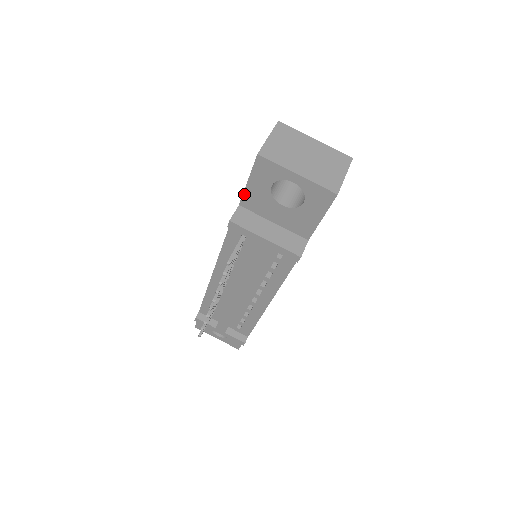
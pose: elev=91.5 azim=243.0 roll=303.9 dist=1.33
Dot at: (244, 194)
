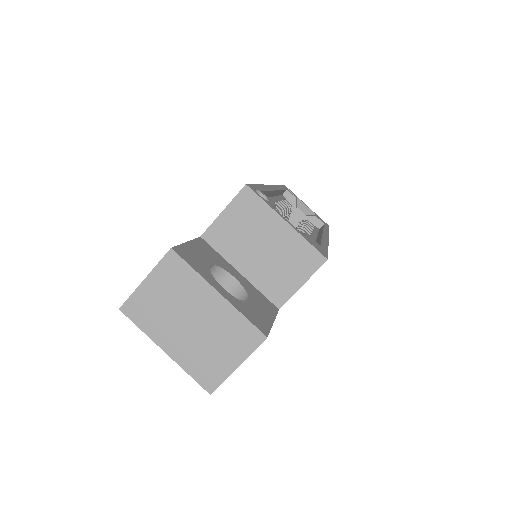
Dot at: occluded
